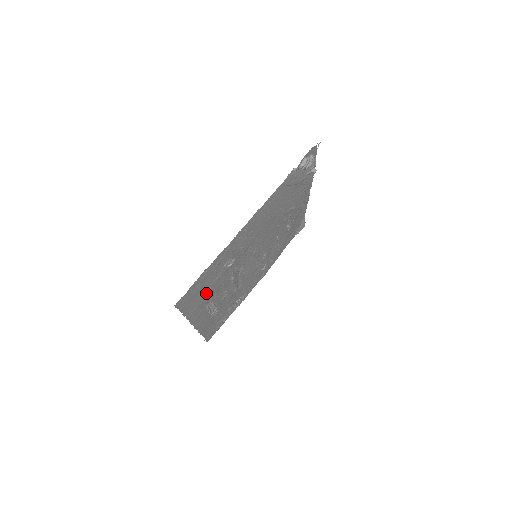
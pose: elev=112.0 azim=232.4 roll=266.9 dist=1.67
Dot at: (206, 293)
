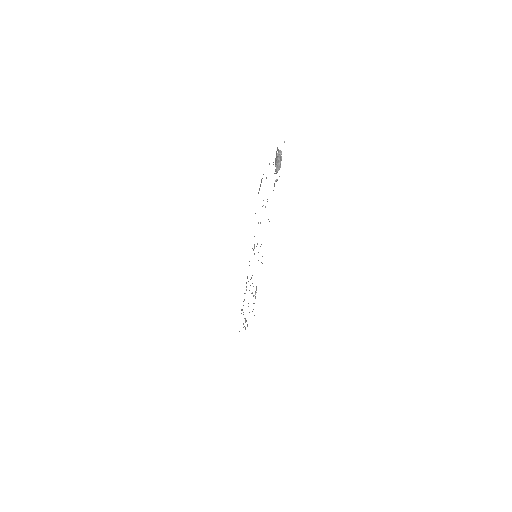
Dot at: occluded
